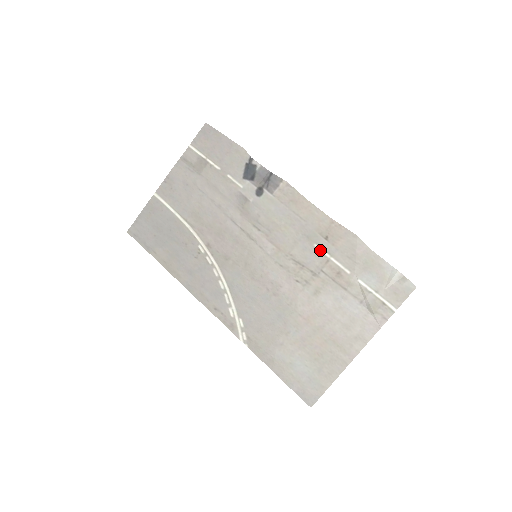
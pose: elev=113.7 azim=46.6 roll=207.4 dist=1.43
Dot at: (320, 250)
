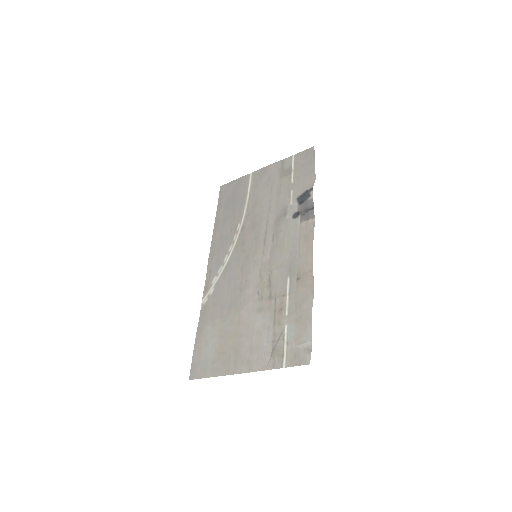
Dot at: (288, 284)
